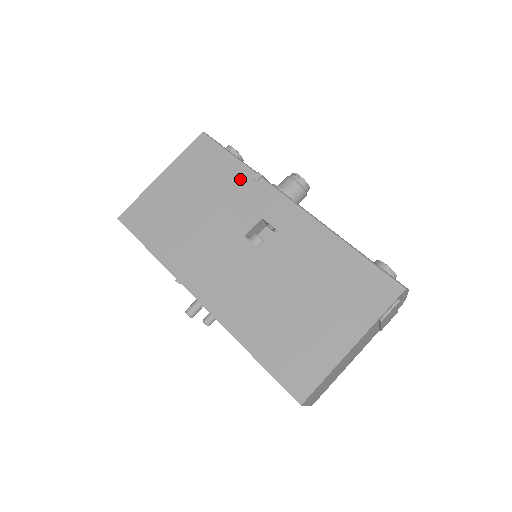
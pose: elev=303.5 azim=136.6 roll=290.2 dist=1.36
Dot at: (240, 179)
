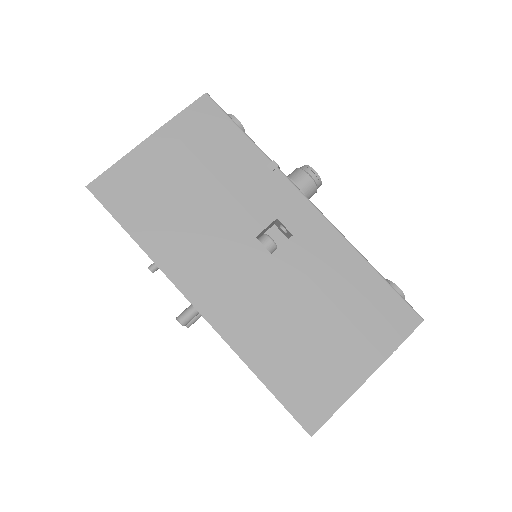
Dot at: (252, 165)
